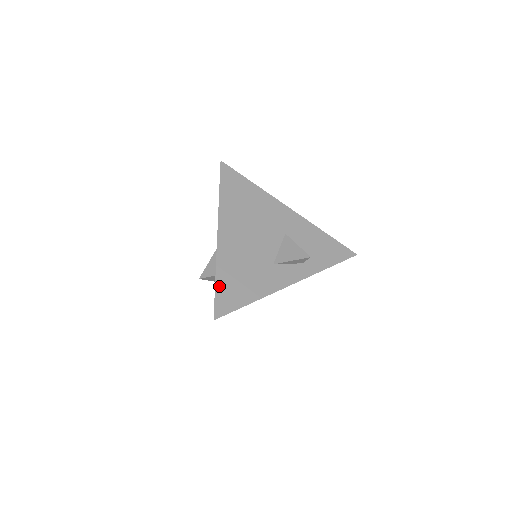
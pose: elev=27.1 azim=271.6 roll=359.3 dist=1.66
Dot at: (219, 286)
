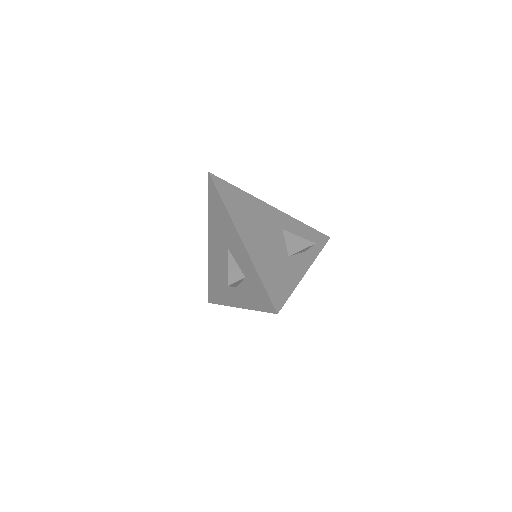
Dot at: (266, 284)
